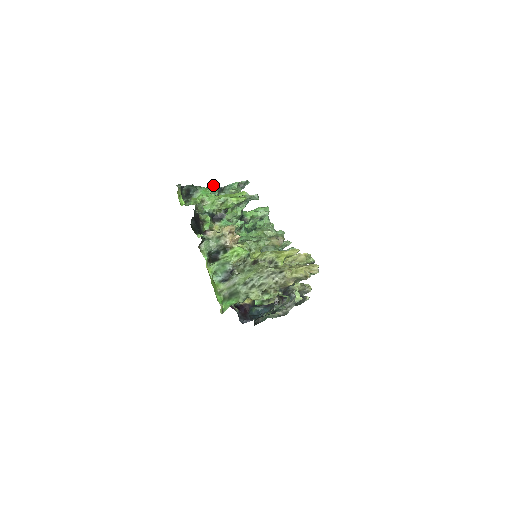
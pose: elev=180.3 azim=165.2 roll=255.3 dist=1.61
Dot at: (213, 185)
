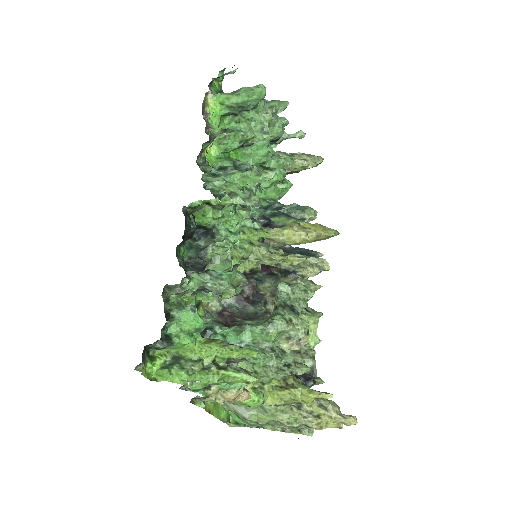
Dot at: (192, 303)
